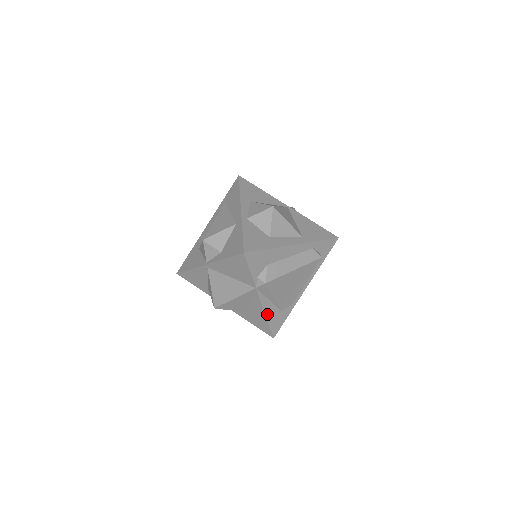
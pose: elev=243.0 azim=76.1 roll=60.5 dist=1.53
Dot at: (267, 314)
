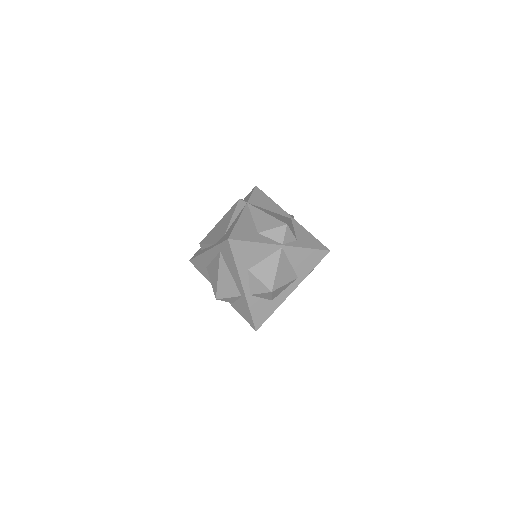
Dot at: occluded
